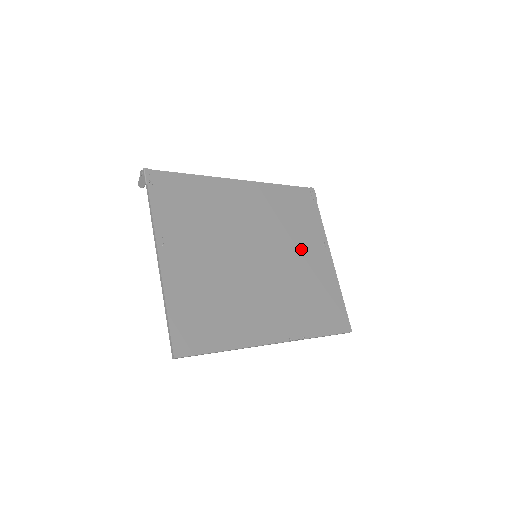
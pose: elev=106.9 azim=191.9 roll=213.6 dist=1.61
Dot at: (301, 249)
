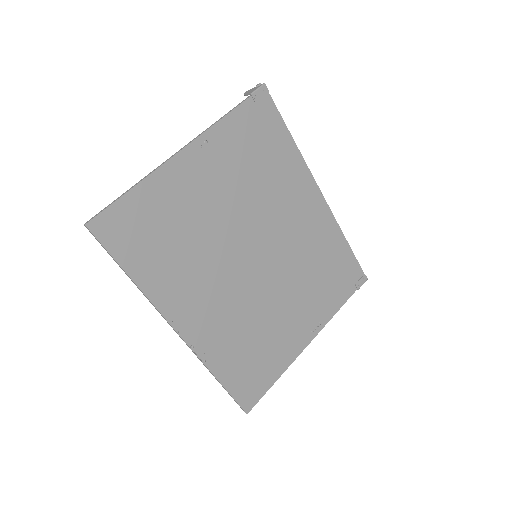
Dot at: (296, 302)
